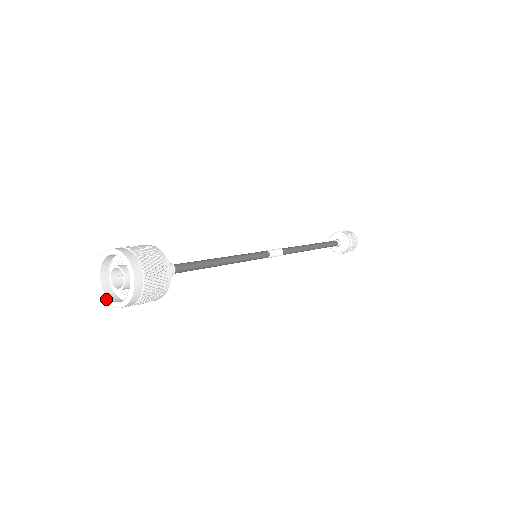
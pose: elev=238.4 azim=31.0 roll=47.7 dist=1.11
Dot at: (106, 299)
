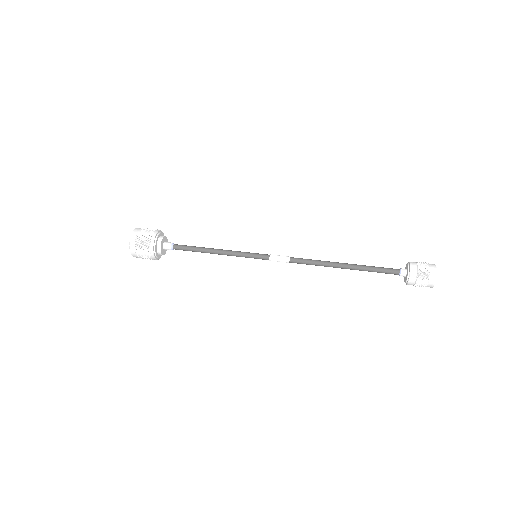
Dot at: occluded
